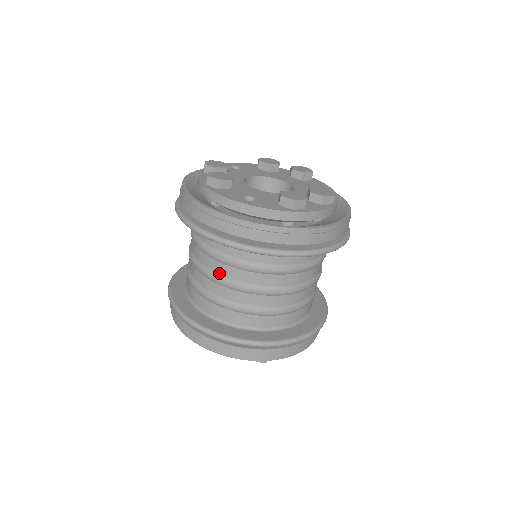
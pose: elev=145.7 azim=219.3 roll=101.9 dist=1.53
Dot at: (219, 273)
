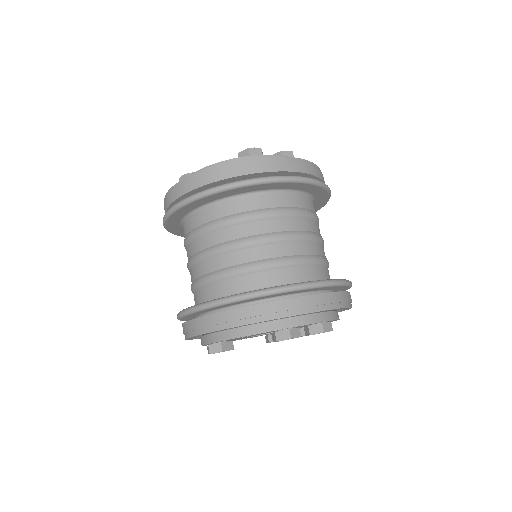
Dot at: (208, 246)
